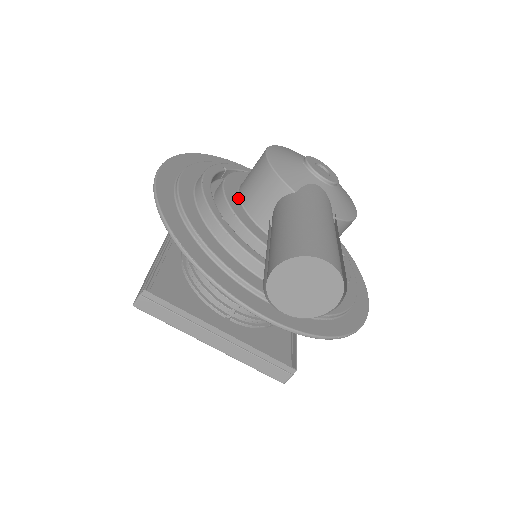
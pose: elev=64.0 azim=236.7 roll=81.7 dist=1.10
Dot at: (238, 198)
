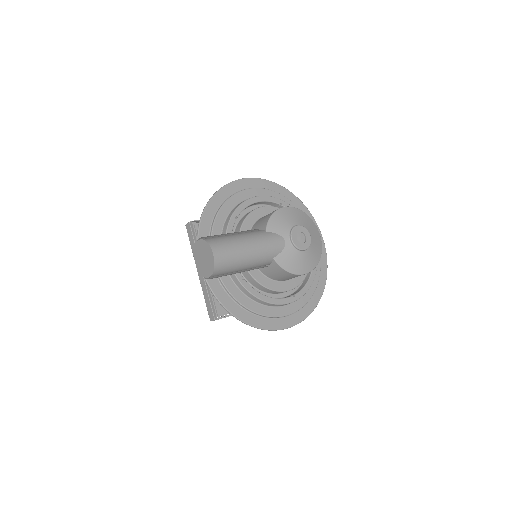
Dot at: (259, 218)
